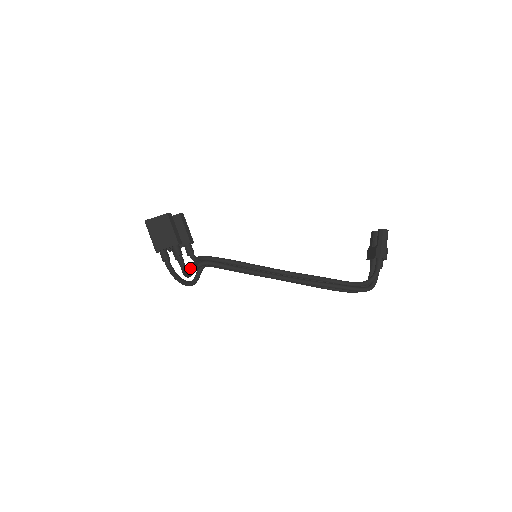
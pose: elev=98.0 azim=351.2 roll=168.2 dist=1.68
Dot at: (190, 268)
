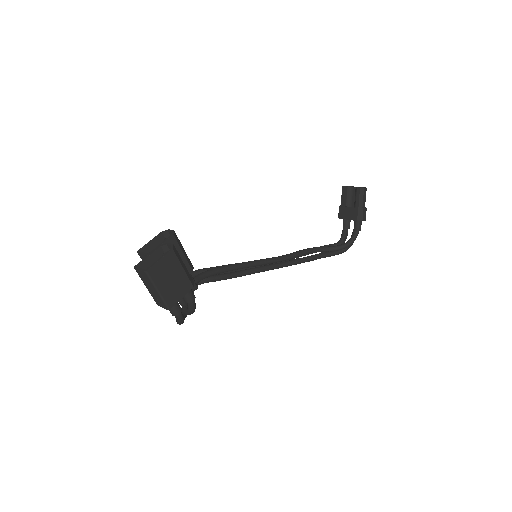
Dot at: occluded
